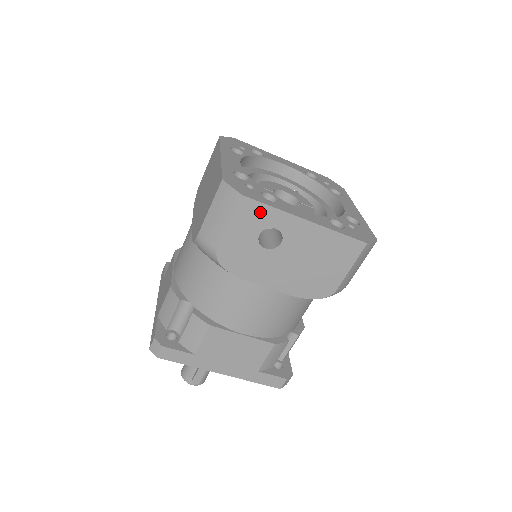
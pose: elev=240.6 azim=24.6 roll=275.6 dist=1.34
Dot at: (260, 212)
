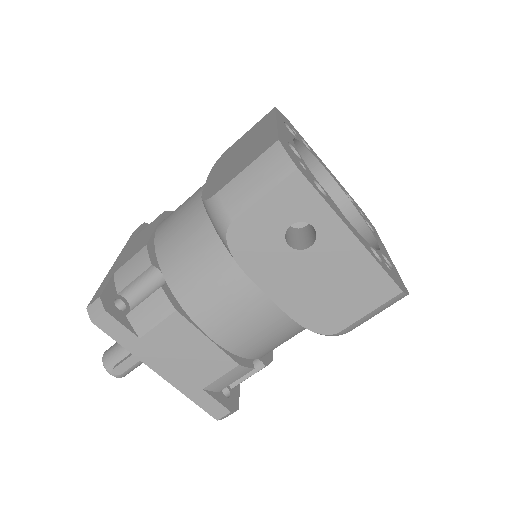
Dot at: (306, 198)
